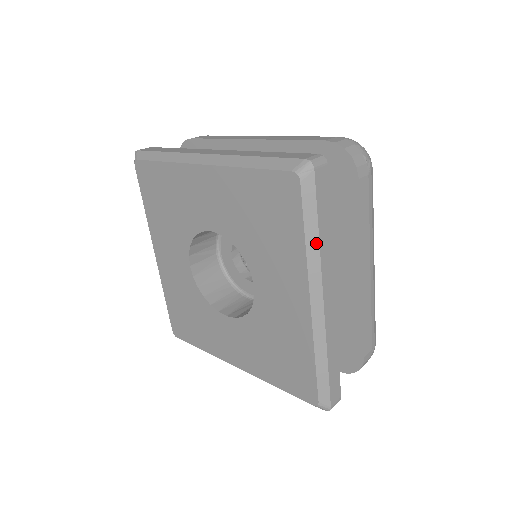
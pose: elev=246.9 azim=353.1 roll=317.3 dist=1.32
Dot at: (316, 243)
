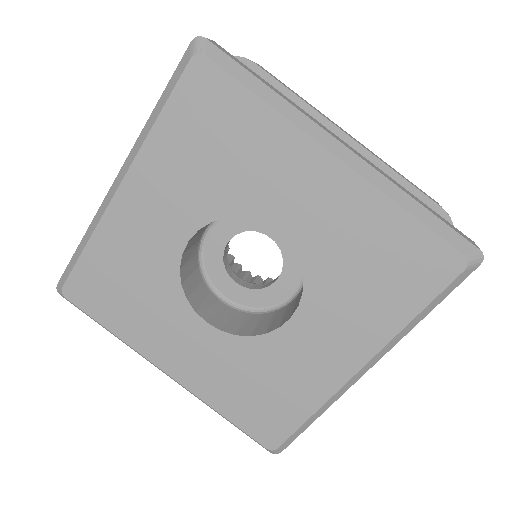
Dot at: (276, 96)
